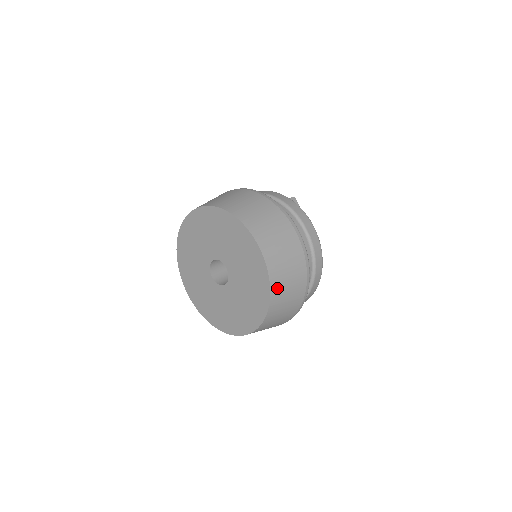
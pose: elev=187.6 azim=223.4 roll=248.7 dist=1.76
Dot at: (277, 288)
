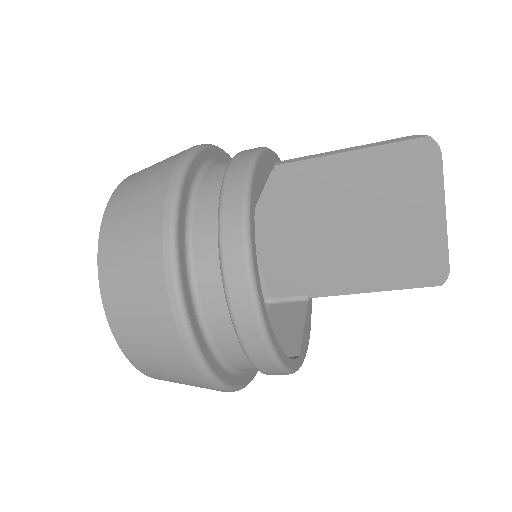
Dot at: (149, 371)
